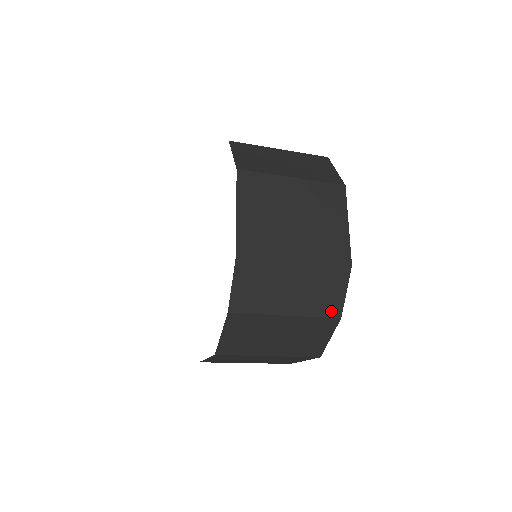
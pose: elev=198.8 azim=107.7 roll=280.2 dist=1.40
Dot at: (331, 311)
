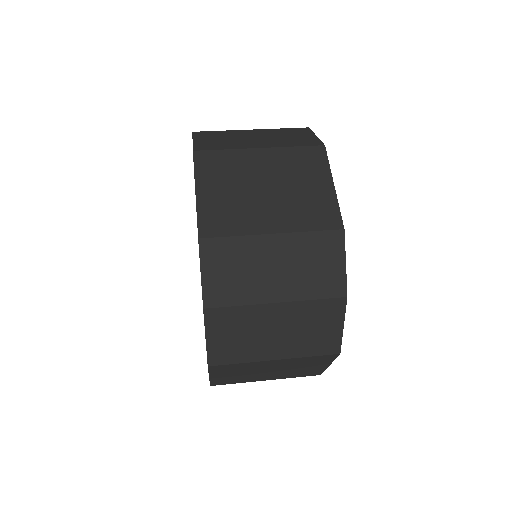
Dot at: occluded
